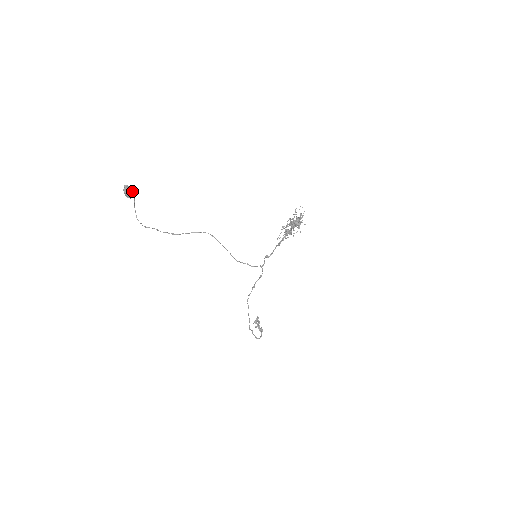
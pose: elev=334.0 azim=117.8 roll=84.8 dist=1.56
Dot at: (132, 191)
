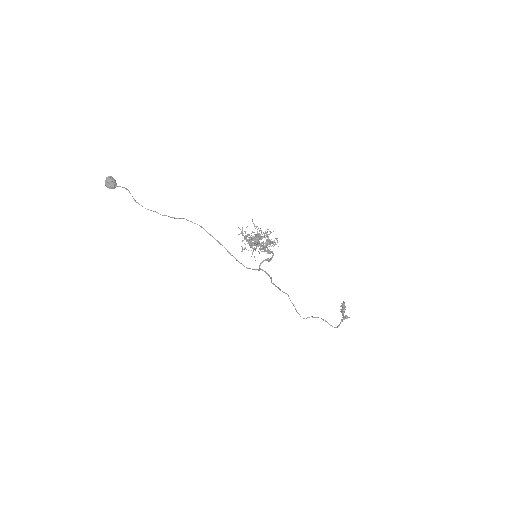
Dot at: (112, 182)
